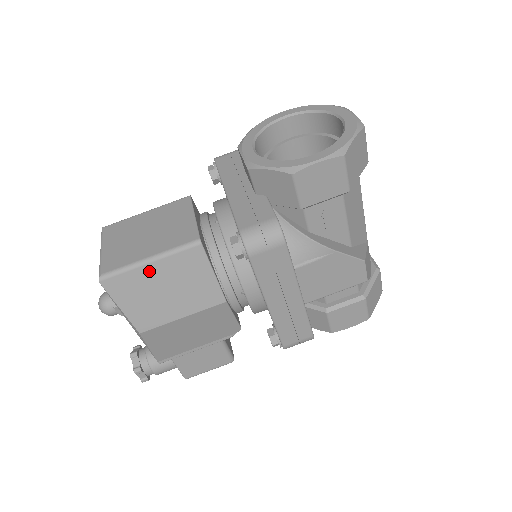
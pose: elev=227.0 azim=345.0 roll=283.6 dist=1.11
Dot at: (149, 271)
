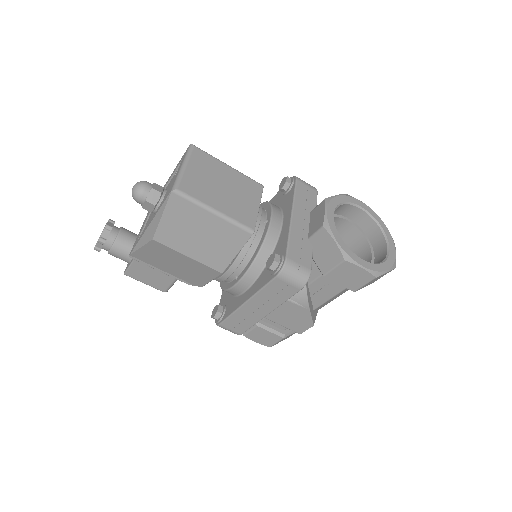
Dot at: (206, 217)
